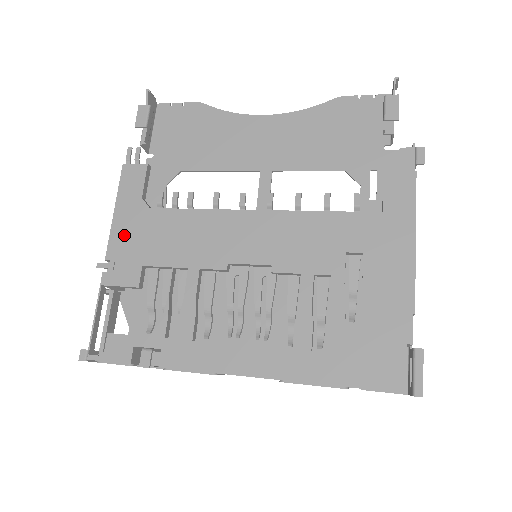
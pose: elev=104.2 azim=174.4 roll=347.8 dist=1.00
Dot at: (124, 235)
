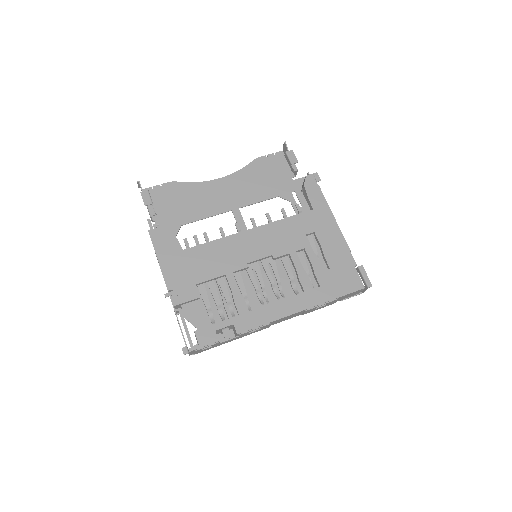
Dot at: (173, 271)
